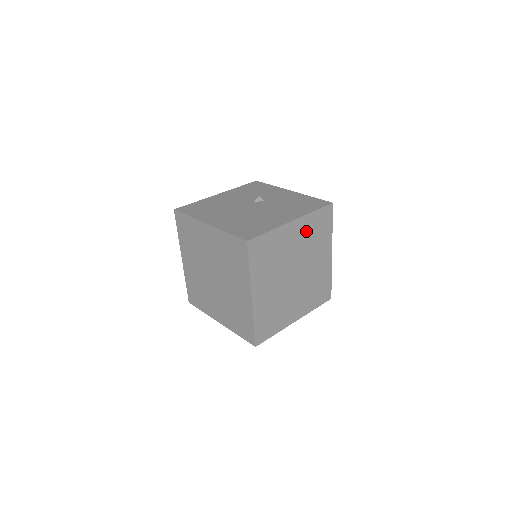
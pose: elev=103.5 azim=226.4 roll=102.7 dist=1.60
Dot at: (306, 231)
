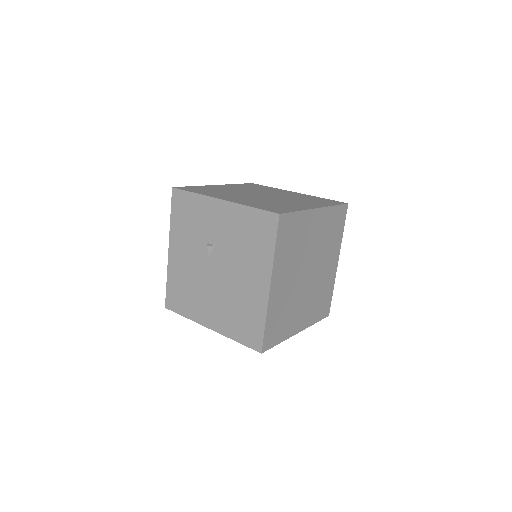
Dot at: (285, 262)
